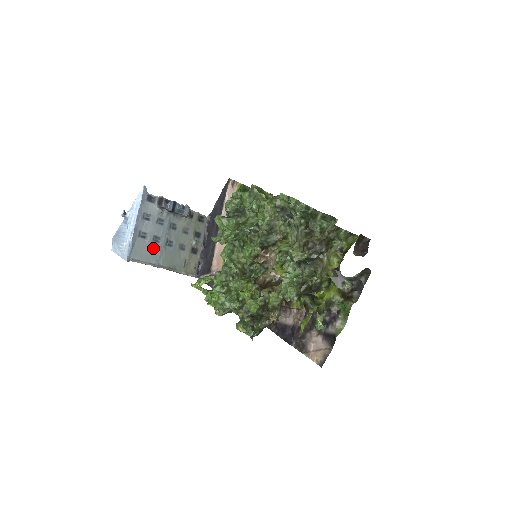
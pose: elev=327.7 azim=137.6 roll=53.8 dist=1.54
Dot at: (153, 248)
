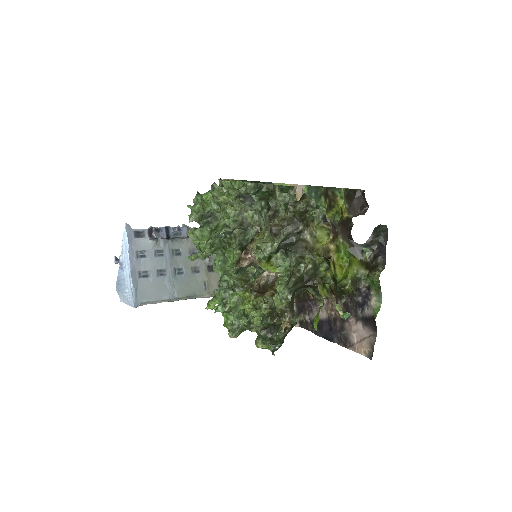
Dot at: (161, 283)
